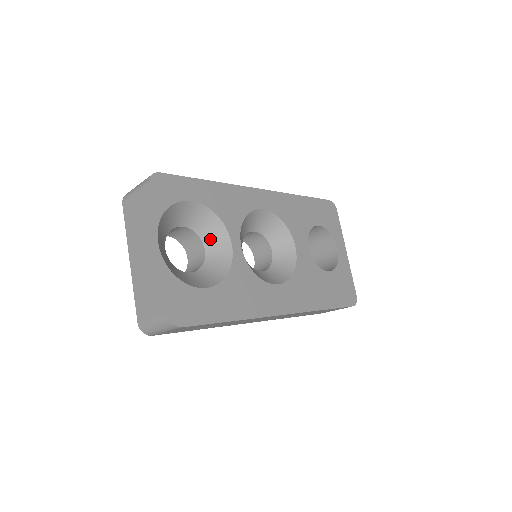
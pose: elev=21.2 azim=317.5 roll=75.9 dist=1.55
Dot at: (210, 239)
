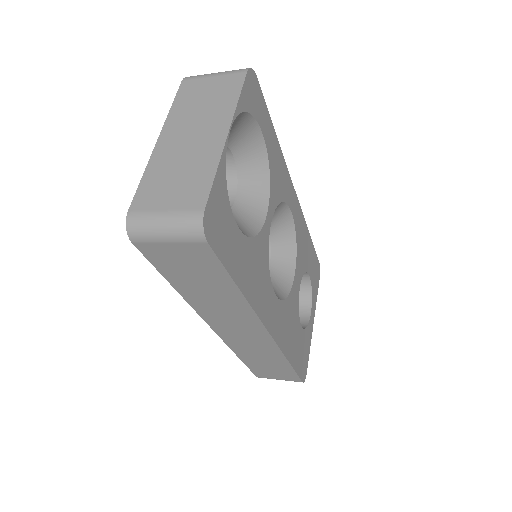
Dot at: (247, 191)
